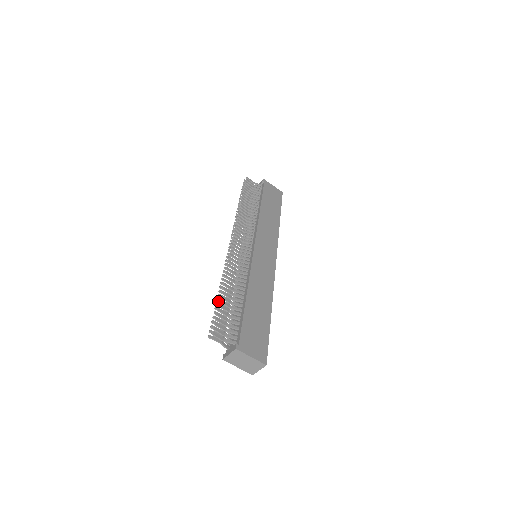
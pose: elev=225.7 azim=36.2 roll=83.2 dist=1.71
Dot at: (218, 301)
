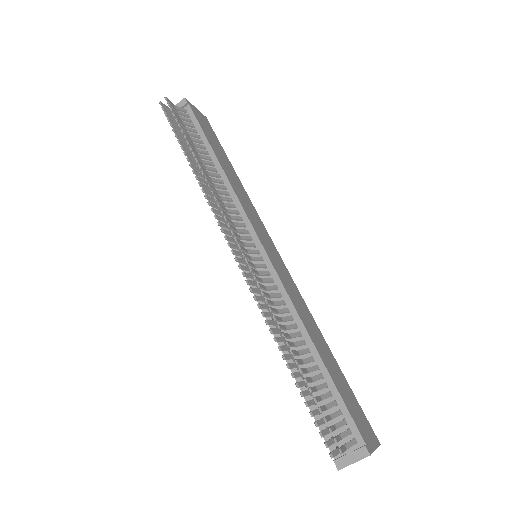
Dot at: occluded
